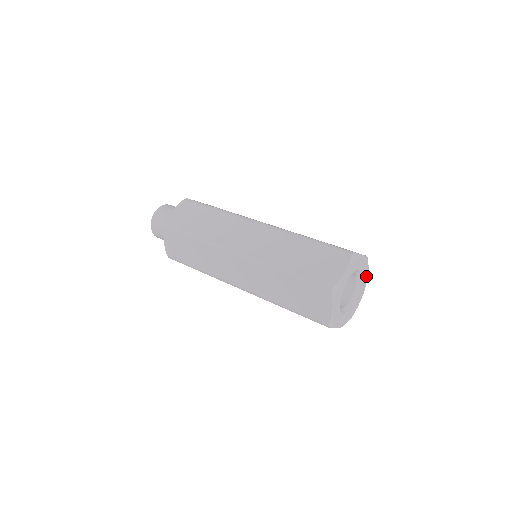
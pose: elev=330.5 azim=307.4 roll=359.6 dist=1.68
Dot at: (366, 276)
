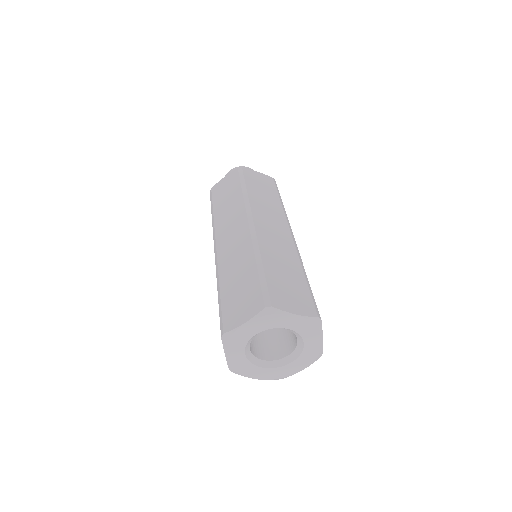
Dot at: (317, 340)
